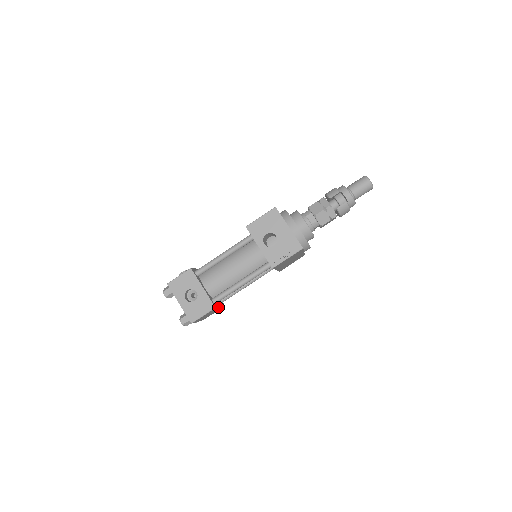
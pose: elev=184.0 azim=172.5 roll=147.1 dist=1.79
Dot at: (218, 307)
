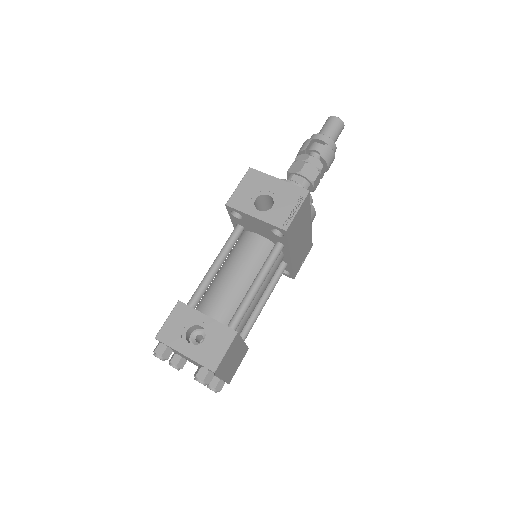
Dot at: (240, 338)
